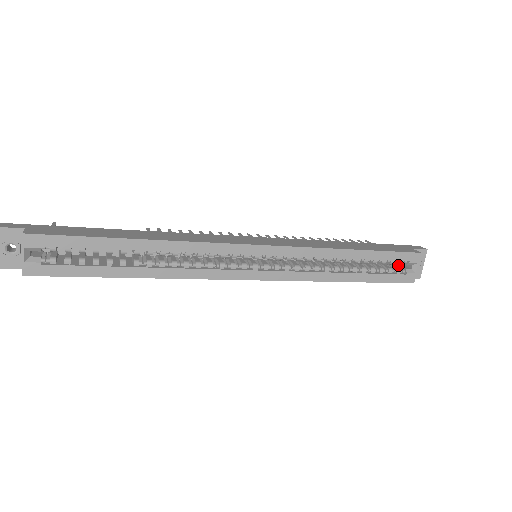
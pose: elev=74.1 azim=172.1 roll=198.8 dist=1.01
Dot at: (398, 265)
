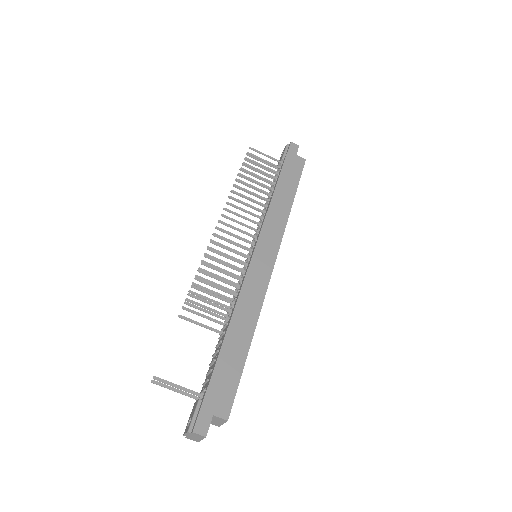
Dot at: occluded
